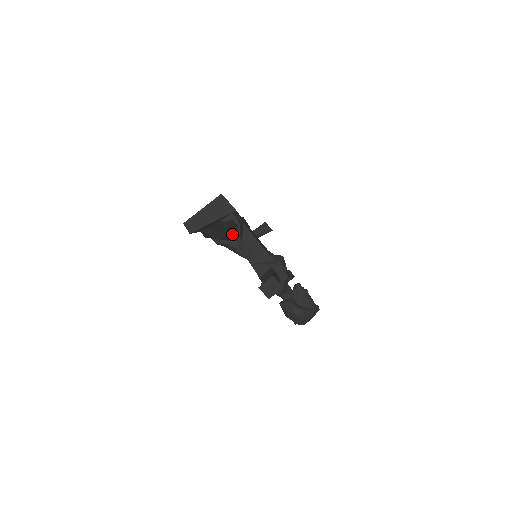
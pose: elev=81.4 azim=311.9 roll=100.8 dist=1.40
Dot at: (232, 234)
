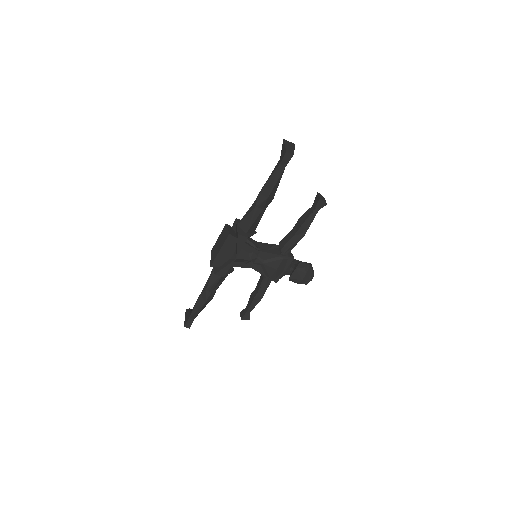
Dot at: occluded
